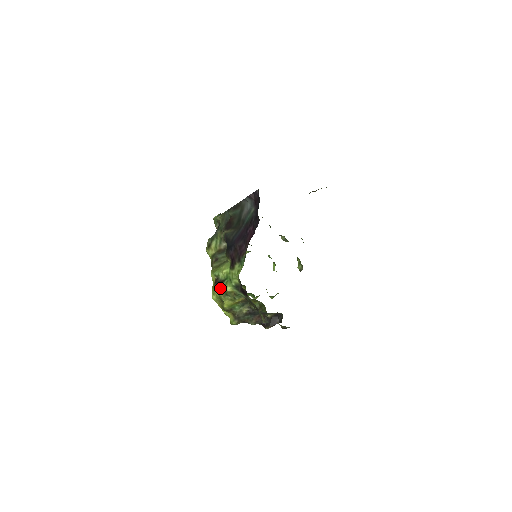
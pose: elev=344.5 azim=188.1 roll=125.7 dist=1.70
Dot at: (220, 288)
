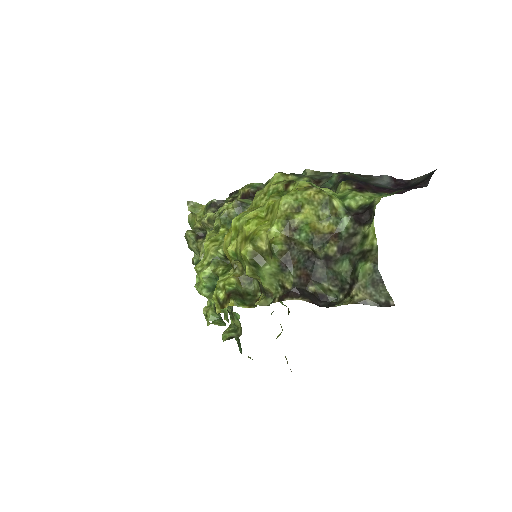
Dot at: (325, 192)
